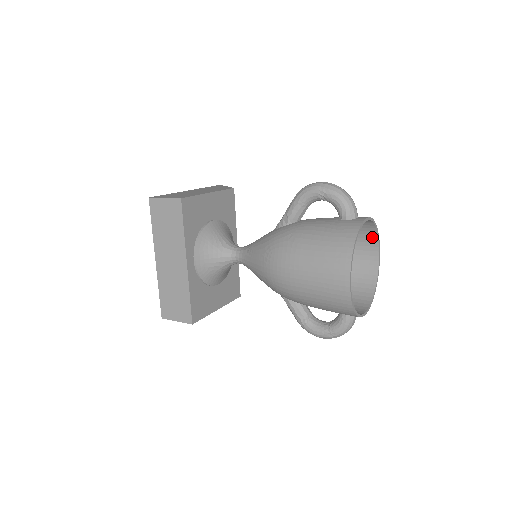
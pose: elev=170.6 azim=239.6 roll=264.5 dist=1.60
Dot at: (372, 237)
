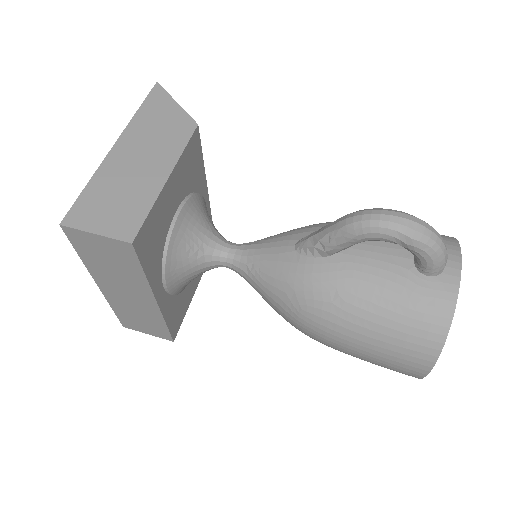
Dot at: occluded
